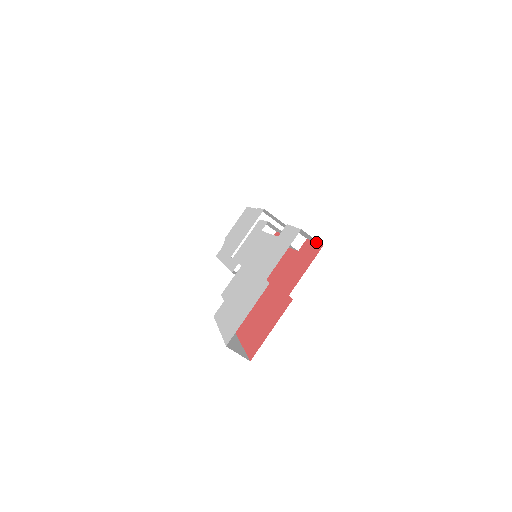
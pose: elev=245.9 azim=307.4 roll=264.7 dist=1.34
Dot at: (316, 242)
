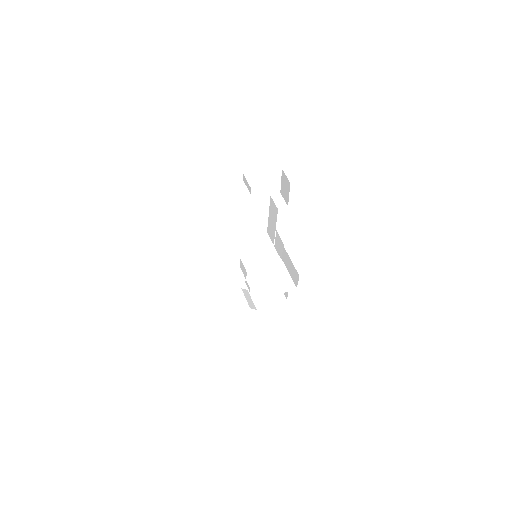
Dot at: (289, 191)
